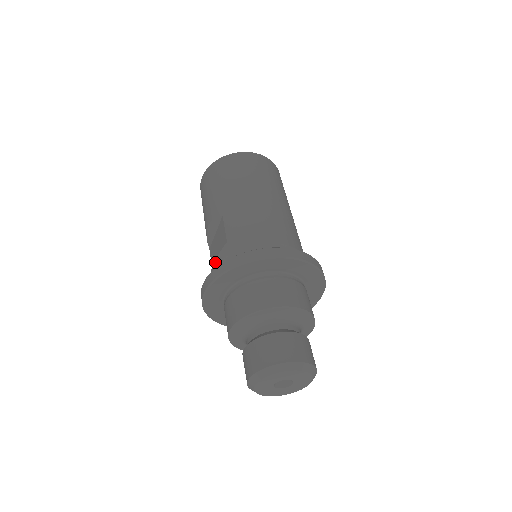
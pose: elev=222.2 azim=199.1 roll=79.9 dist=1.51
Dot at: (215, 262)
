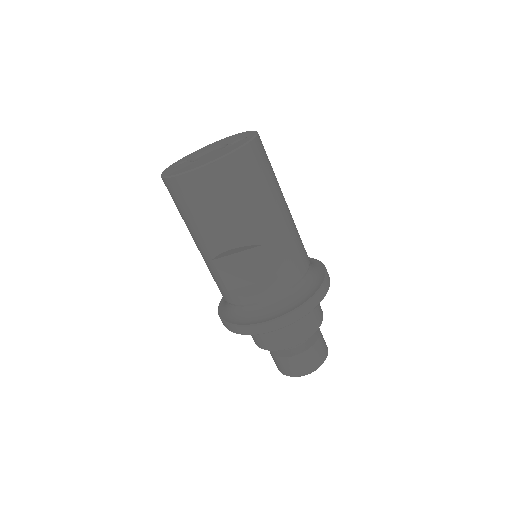
Dot at: (262, 296)
